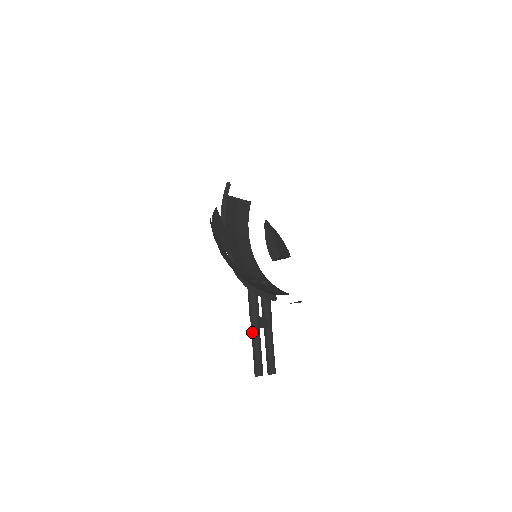
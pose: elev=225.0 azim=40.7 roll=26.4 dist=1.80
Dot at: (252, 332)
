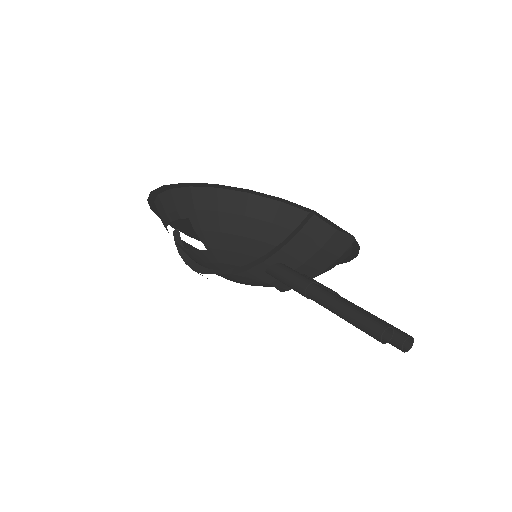
Dot at: (318, 297)
